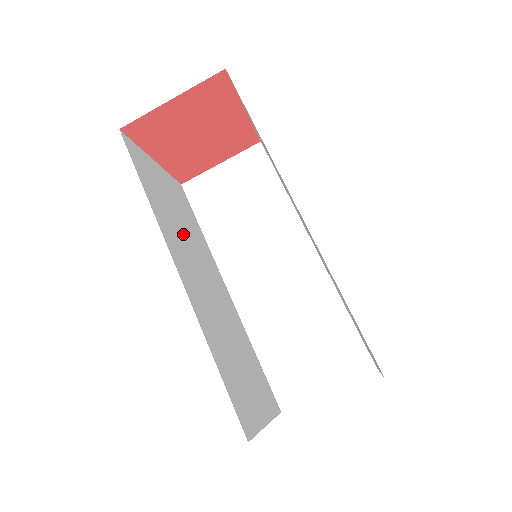
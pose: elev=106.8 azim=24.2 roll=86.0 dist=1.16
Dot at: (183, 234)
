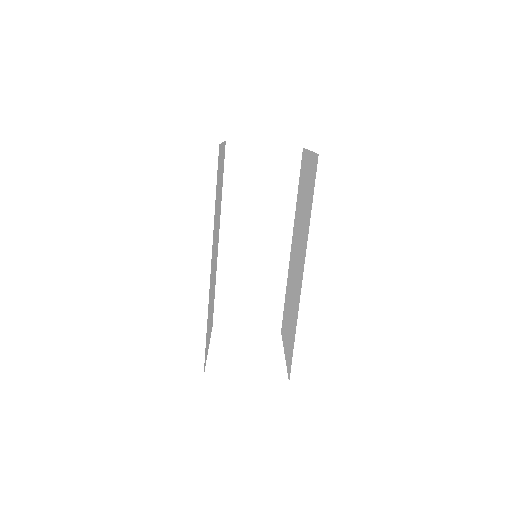
Dot at: (217, 217)
